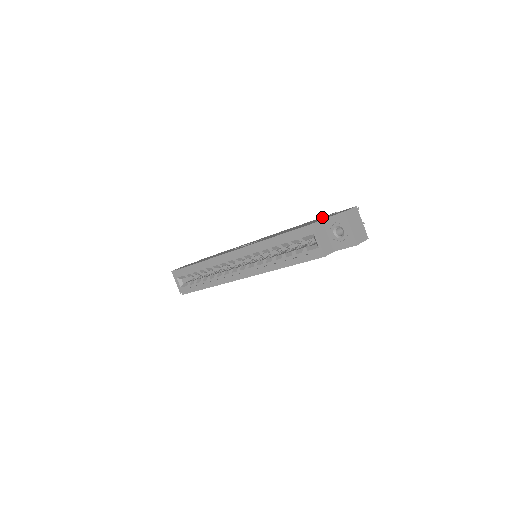
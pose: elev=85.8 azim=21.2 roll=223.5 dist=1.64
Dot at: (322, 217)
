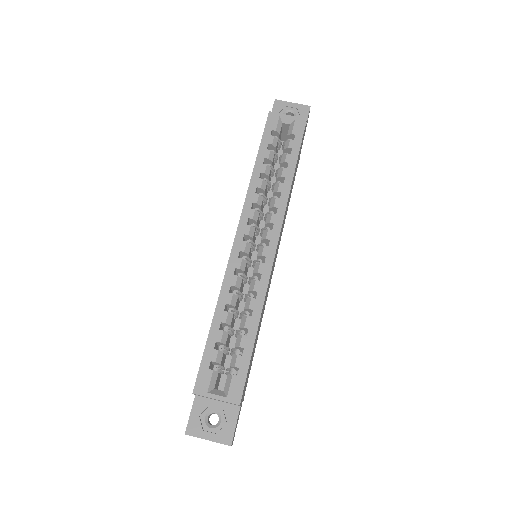
Dot at: occluded
